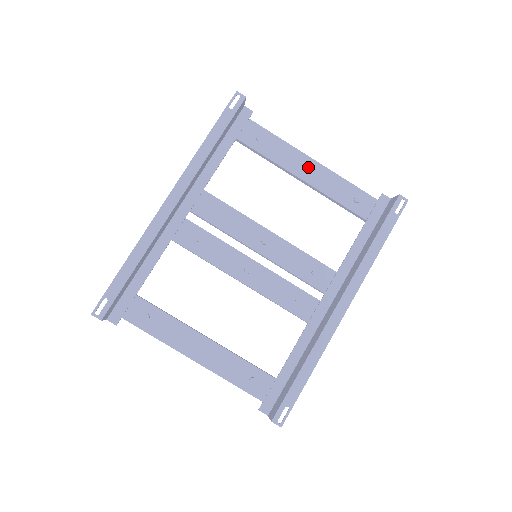
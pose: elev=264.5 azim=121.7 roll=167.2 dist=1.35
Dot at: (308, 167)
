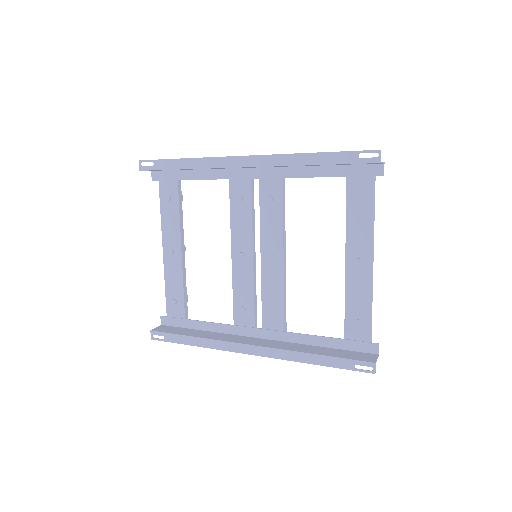
Dot at: (360, 260)
